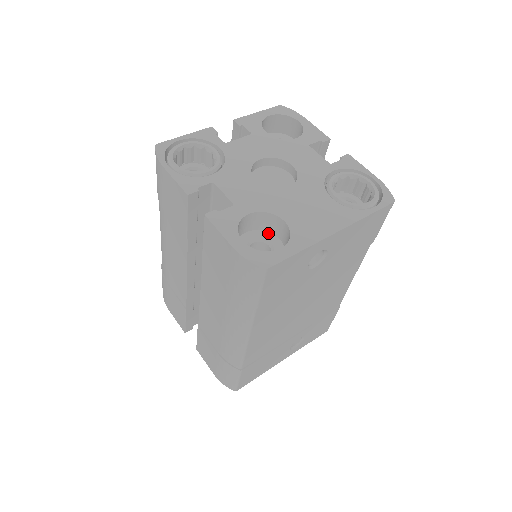
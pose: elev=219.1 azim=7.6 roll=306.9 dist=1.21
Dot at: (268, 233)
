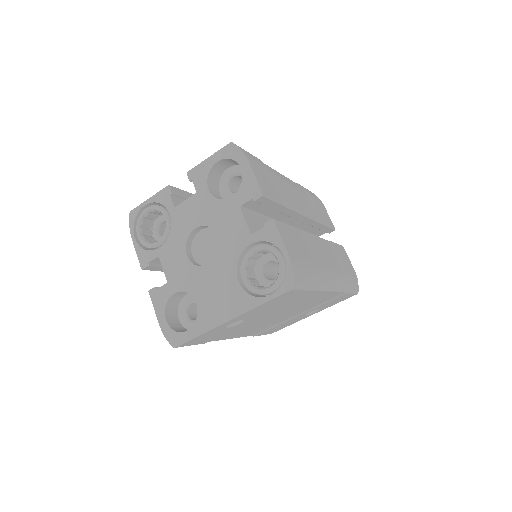
Dot at: occluded
